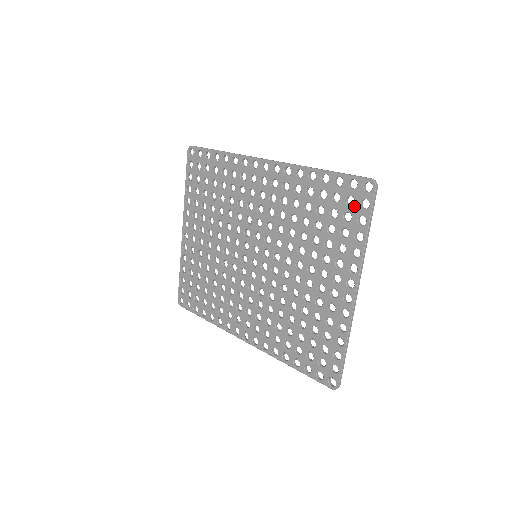
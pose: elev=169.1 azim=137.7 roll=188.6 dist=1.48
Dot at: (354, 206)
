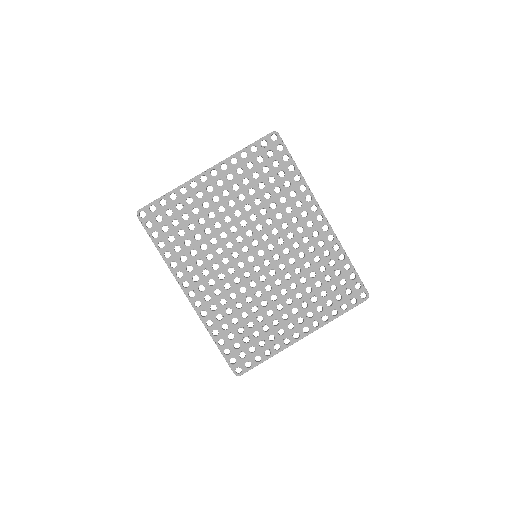
Dot at: (348, 296)
